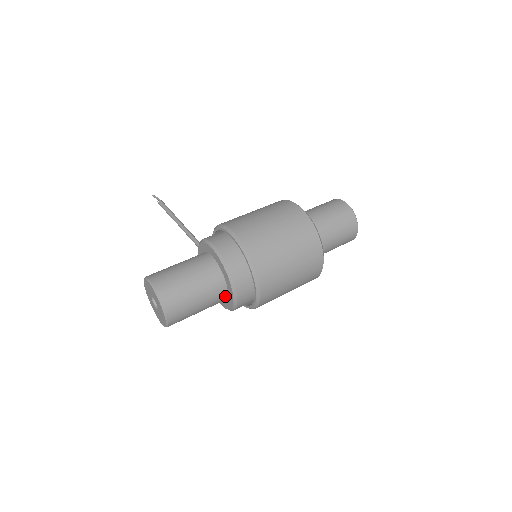
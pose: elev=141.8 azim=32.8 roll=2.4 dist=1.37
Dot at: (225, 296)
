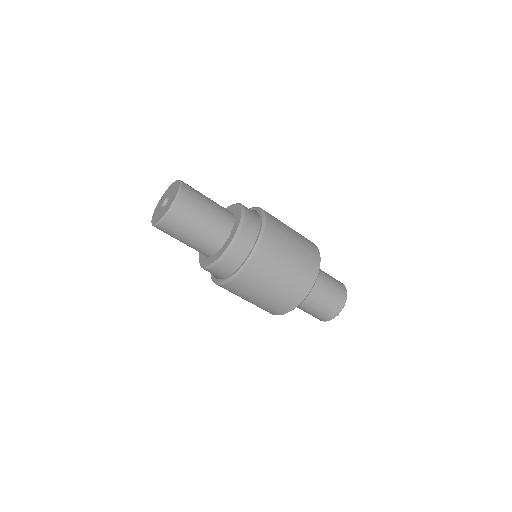
Dot at: (218, 247)
